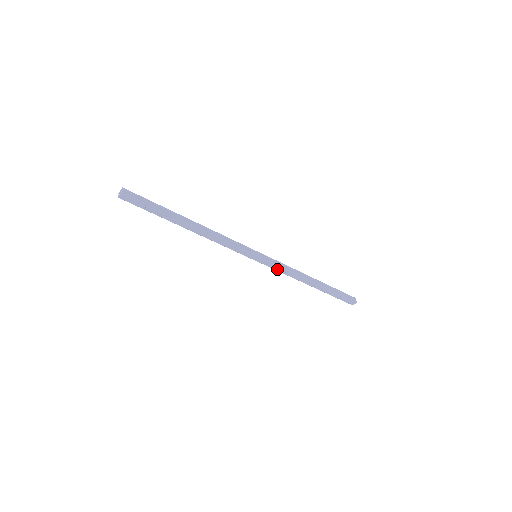
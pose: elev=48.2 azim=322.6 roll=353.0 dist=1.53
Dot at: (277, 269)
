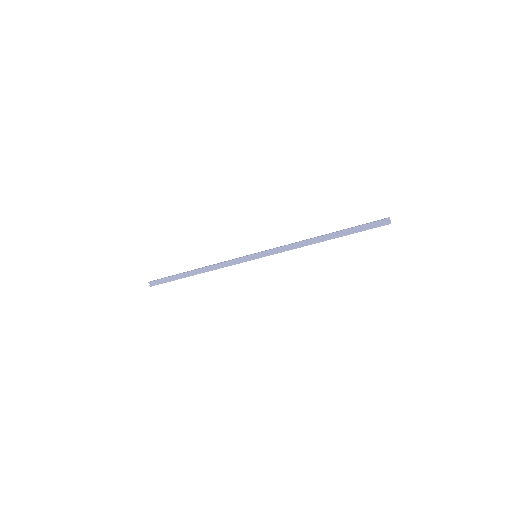
Dot at: (281, 252)
